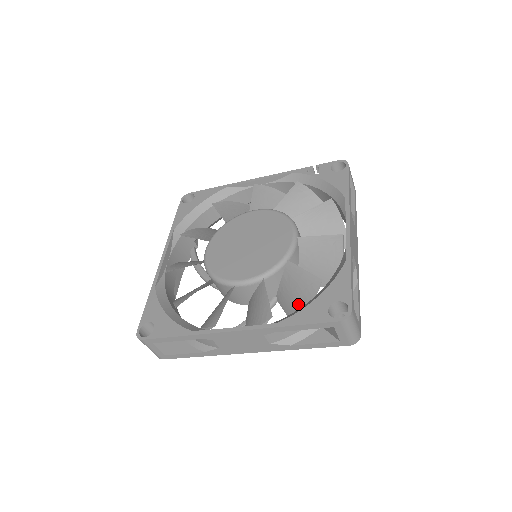
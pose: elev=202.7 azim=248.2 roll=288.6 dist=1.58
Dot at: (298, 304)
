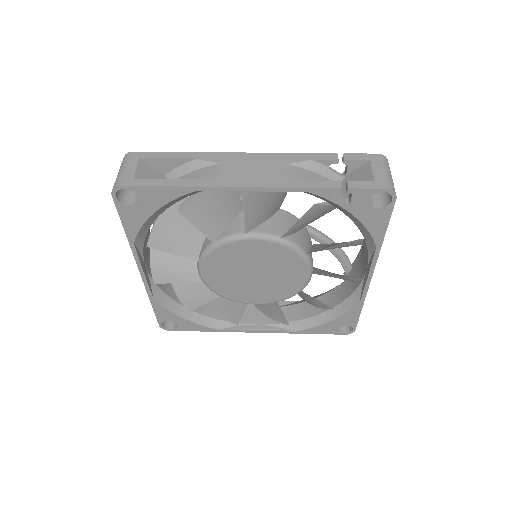
Dot at: (306, 300)
